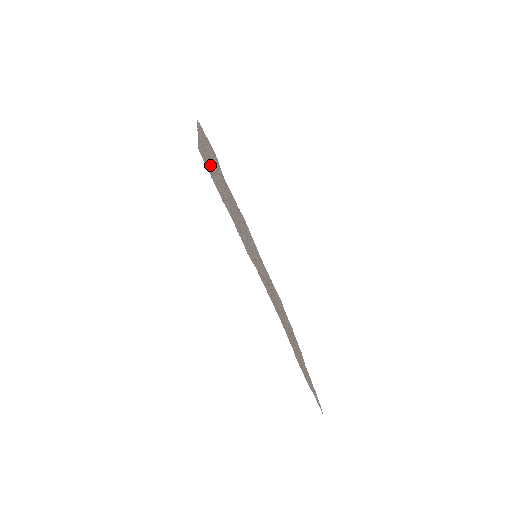
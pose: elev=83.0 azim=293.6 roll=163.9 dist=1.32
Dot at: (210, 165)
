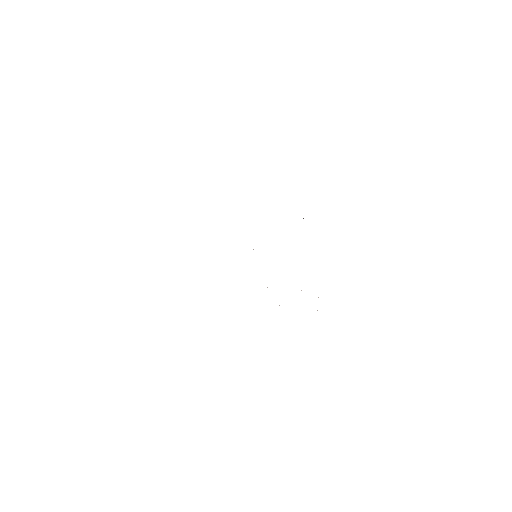
Dot at: occluded
